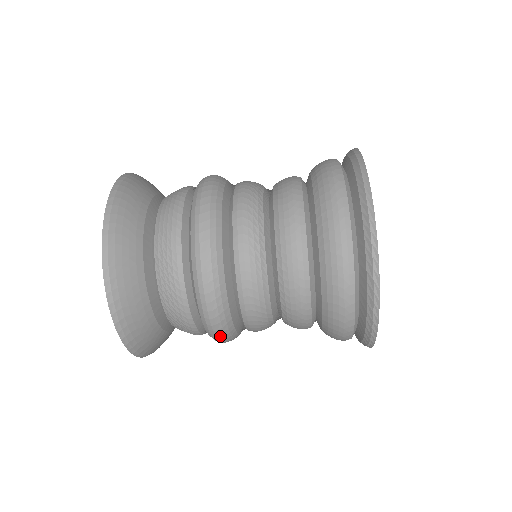
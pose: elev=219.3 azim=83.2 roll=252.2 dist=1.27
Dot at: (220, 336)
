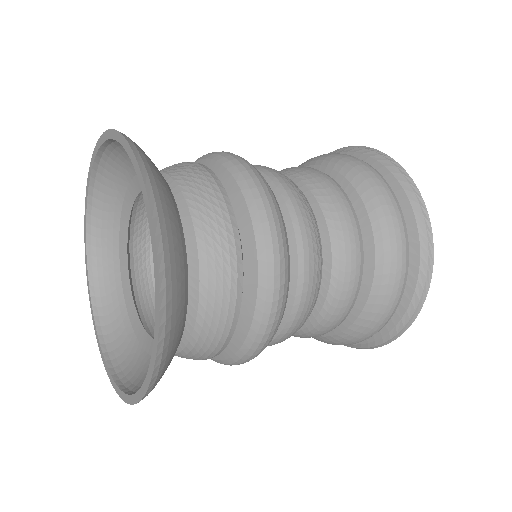
Dot at: occluded
